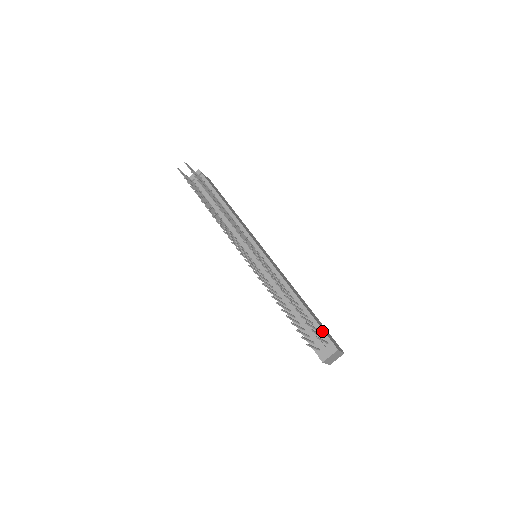
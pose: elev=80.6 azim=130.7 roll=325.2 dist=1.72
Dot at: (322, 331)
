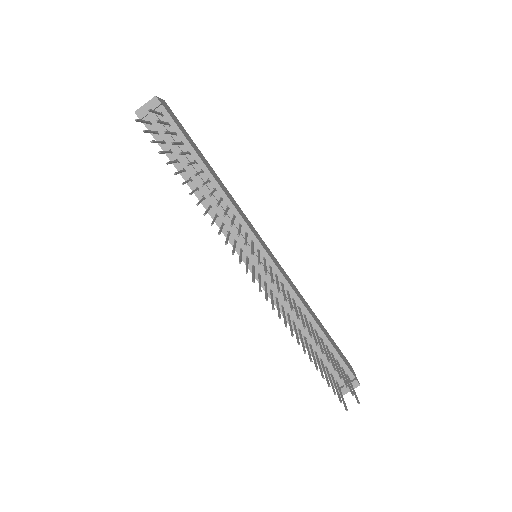
Dot at: (343, 363)
